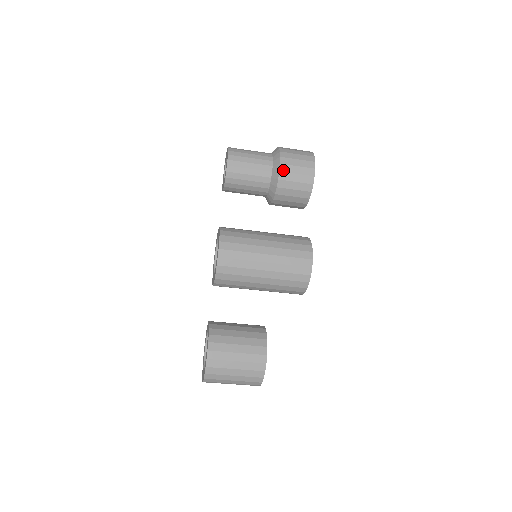
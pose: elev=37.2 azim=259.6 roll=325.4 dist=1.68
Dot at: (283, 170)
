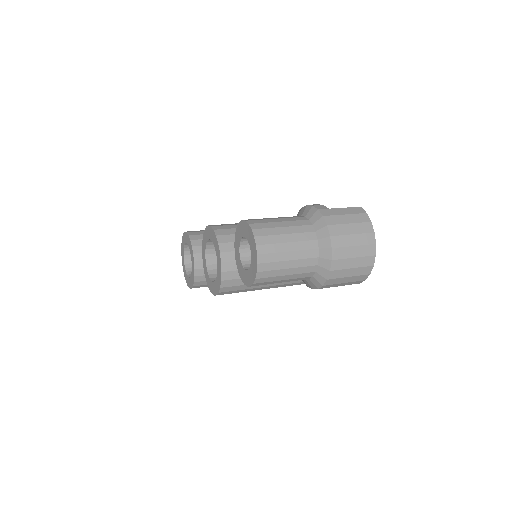
Dot at: occluded
